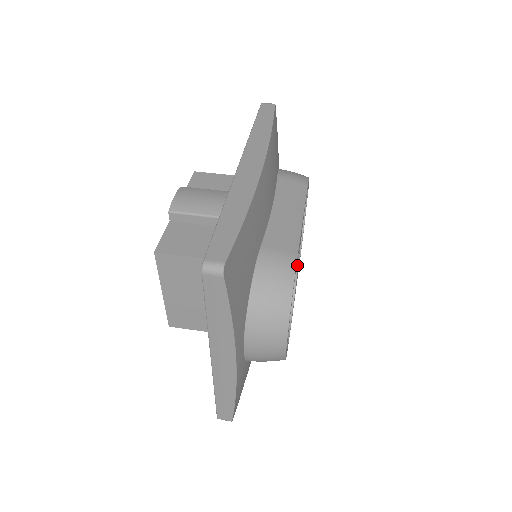
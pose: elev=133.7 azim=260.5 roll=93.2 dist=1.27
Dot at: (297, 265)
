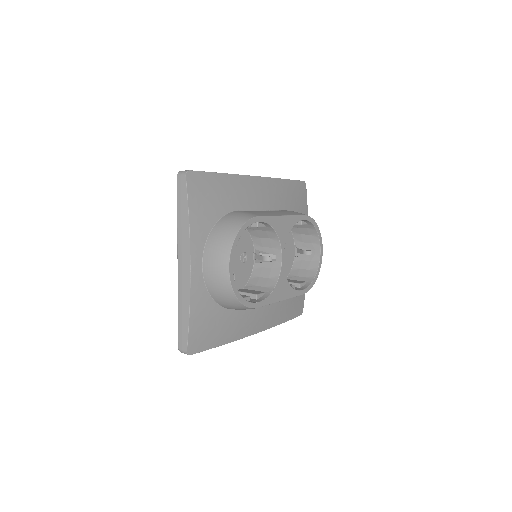
Dot at: (281, 262)
